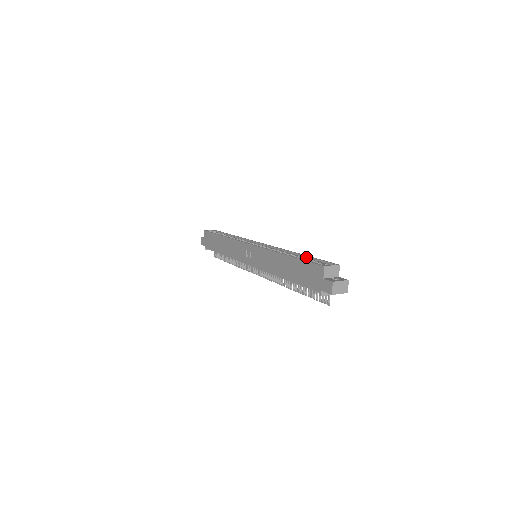
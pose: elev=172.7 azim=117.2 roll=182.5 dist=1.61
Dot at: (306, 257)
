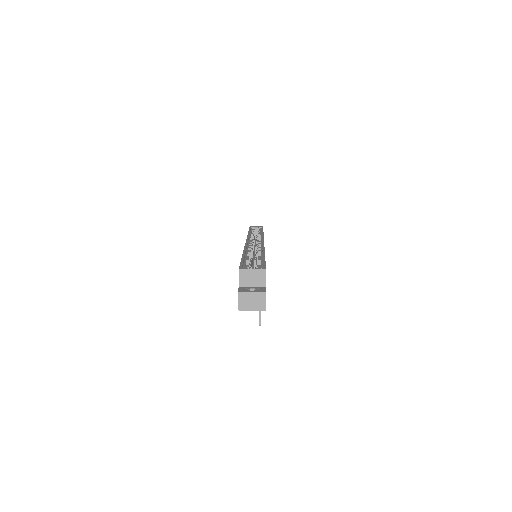
Dot at: (262, 258)
